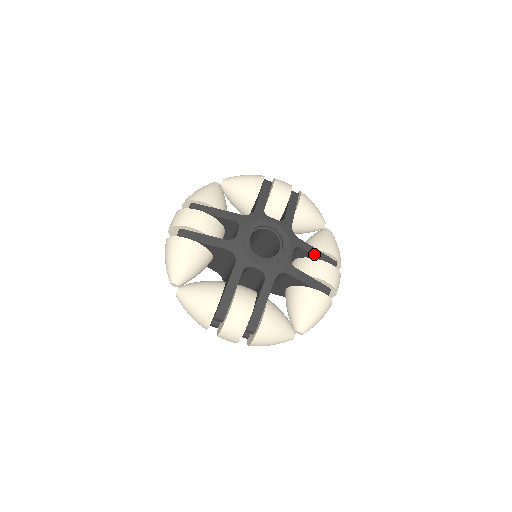
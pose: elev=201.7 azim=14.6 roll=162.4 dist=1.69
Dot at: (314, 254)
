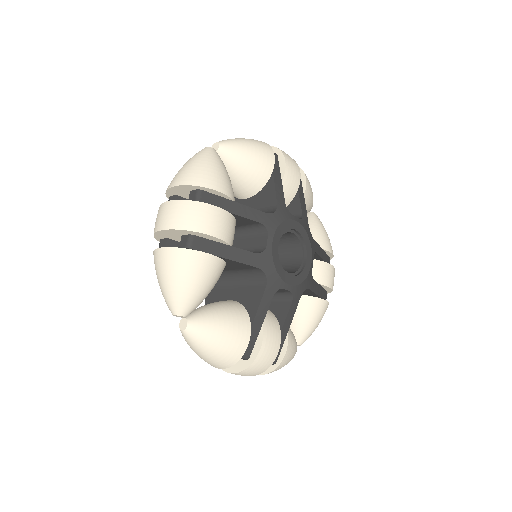
Dot at: (322, 256)
